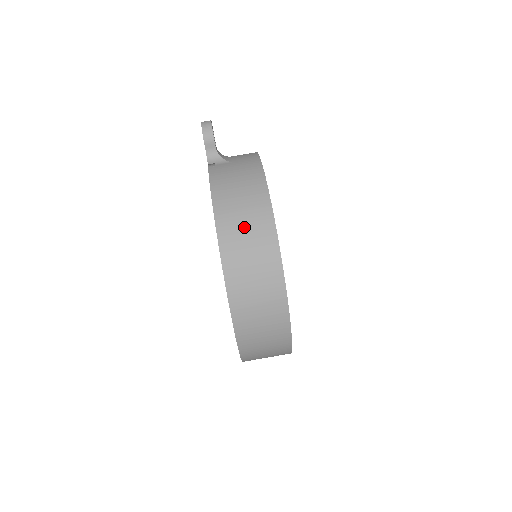
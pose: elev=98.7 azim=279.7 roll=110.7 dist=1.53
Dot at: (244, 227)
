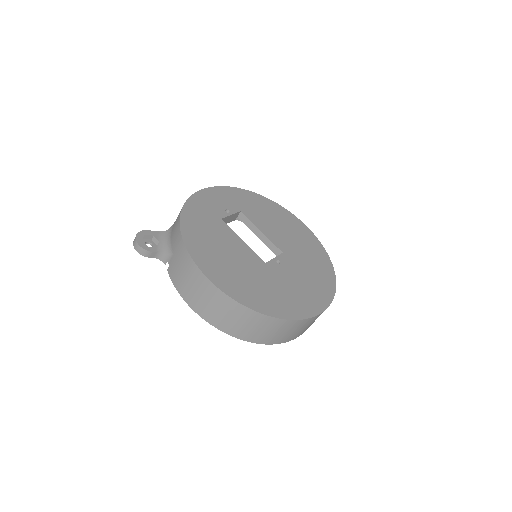
Dot at: (216, 310)
